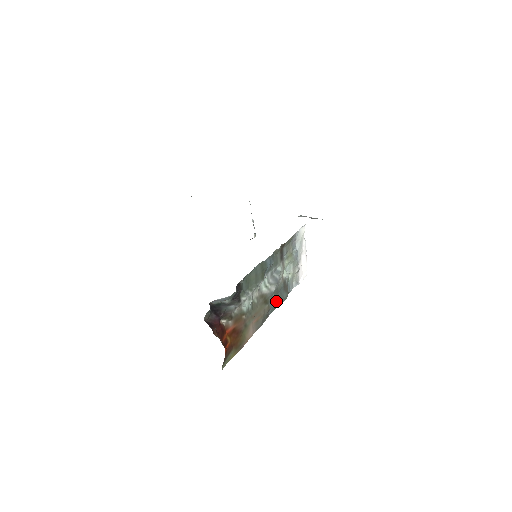
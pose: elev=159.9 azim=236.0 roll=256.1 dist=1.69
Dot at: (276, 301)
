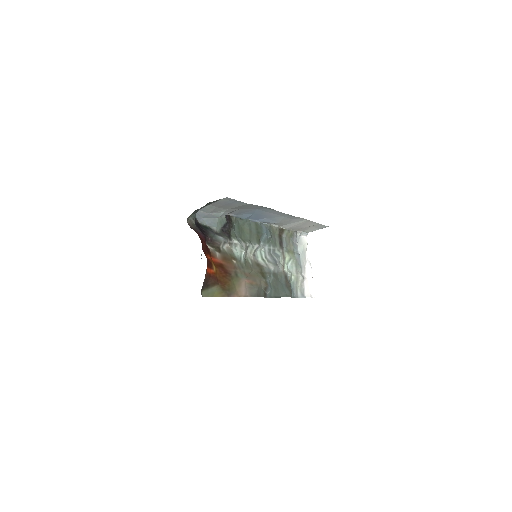
Dot at: (276, 289)
